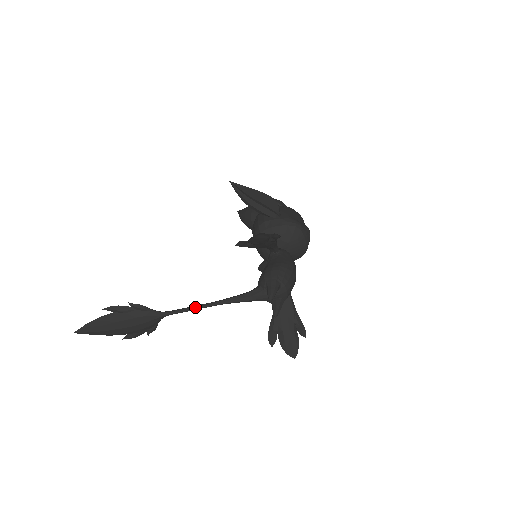
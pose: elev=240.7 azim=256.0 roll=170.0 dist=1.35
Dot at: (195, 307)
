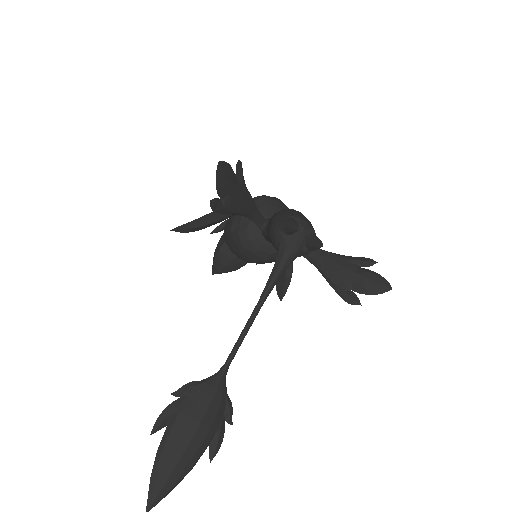
Dot at: (244, 329)
